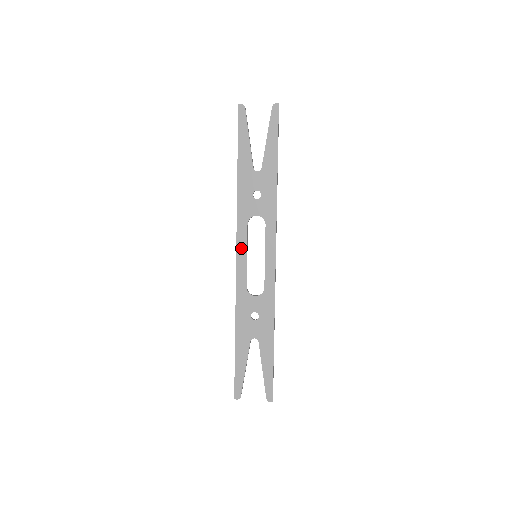
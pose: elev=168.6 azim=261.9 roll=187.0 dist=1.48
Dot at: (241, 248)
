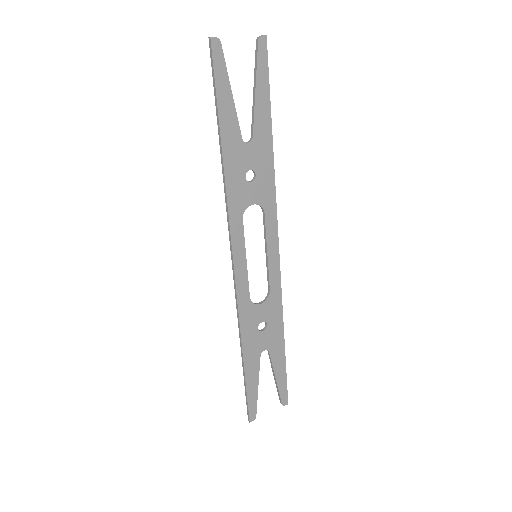
Dot at: (238, 252)
